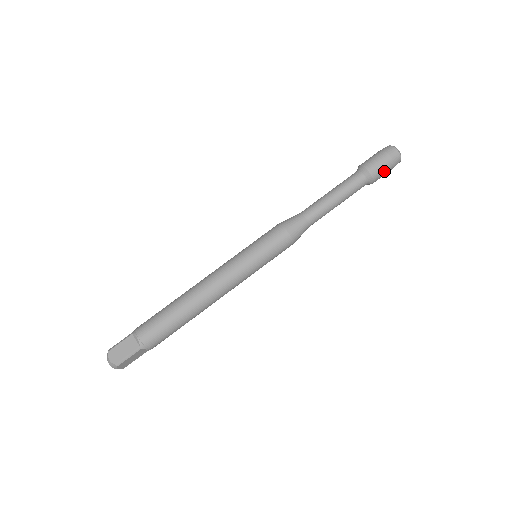
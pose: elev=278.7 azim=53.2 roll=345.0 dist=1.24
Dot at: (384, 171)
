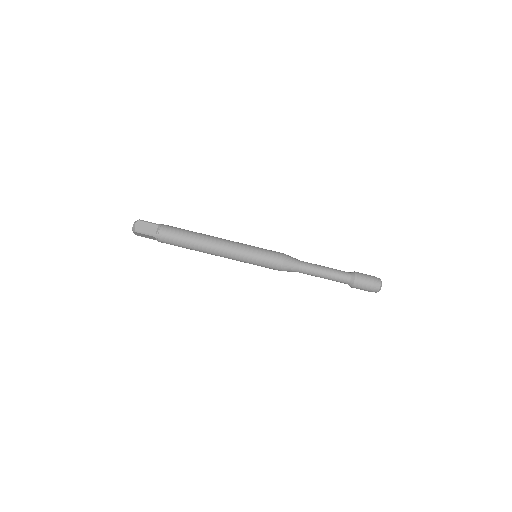
Dot at: (363, 288)
